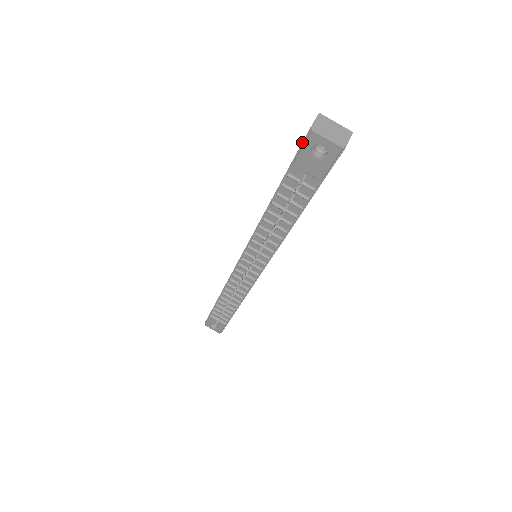
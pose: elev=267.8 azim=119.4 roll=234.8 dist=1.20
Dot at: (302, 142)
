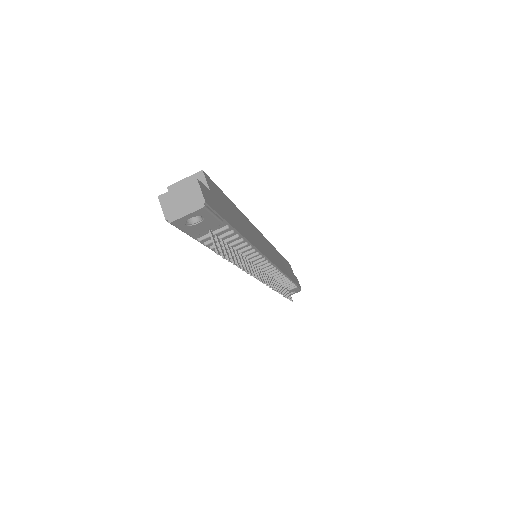
Dot at: occluded
